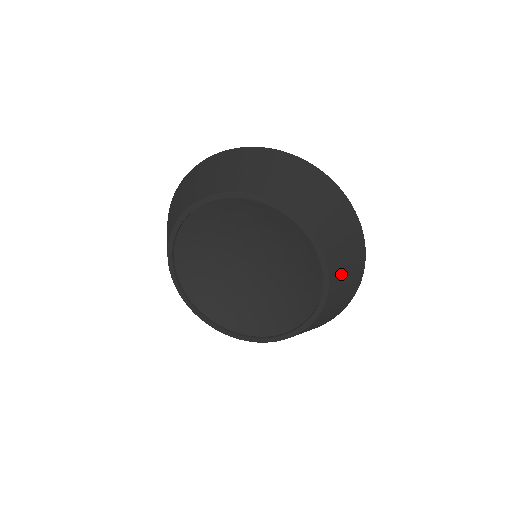
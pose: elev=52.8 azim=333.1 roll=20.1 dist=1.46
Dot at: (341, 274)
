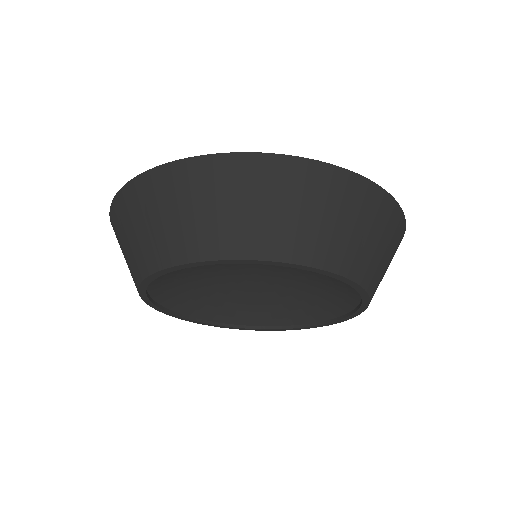
Dot at: occluded
